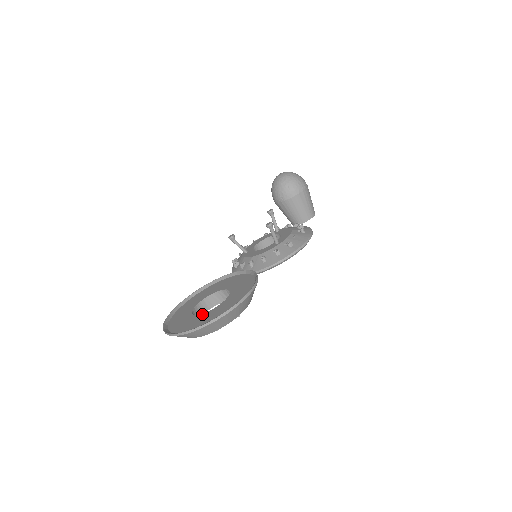
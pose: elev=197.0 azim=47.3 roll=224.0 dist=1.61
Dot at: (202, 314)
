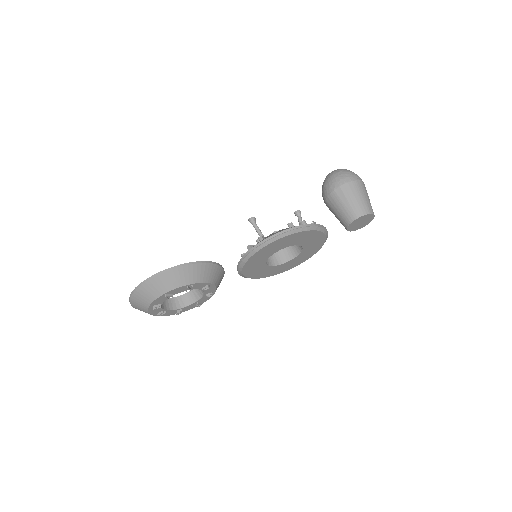
Dot at: occluded
